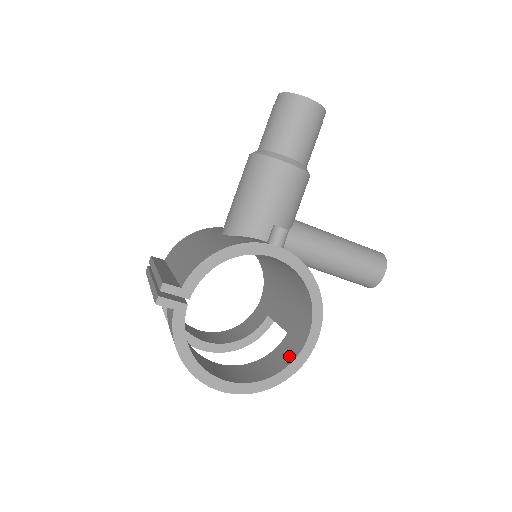
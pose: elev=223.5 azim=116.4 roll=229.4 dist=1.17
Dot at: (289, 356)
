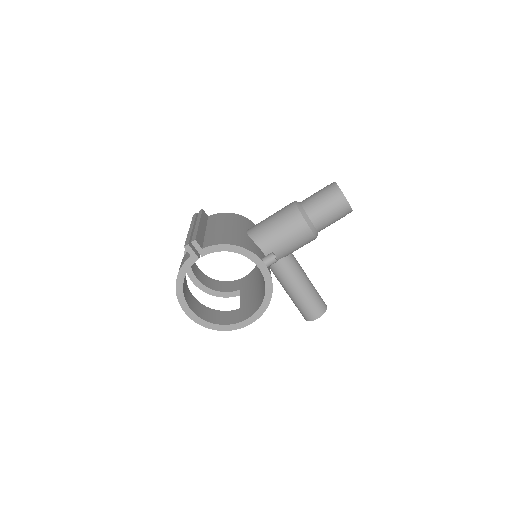
Dot at: (230, 320)
